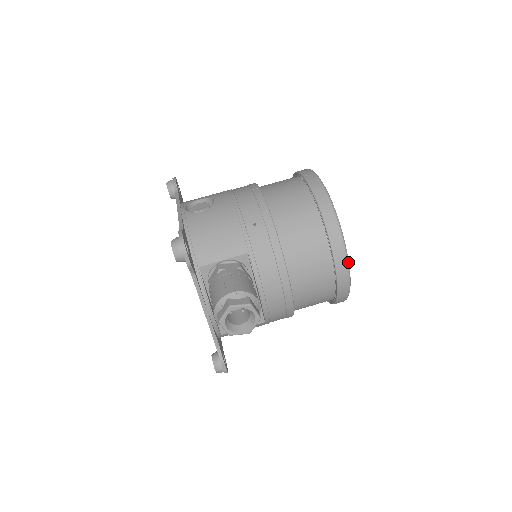
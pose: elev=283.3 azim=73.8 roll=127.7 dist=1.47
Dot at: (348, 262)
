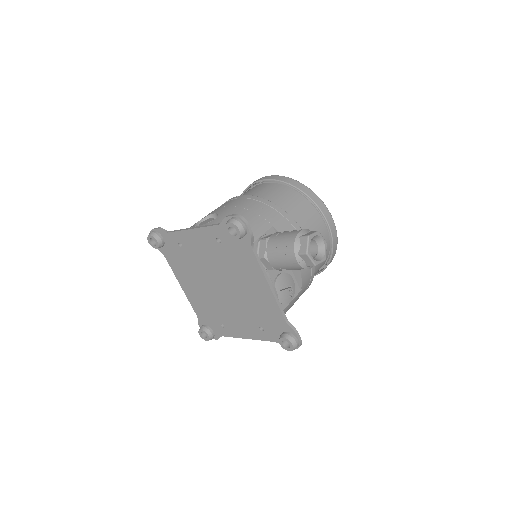
Dot at: (330, 214)
